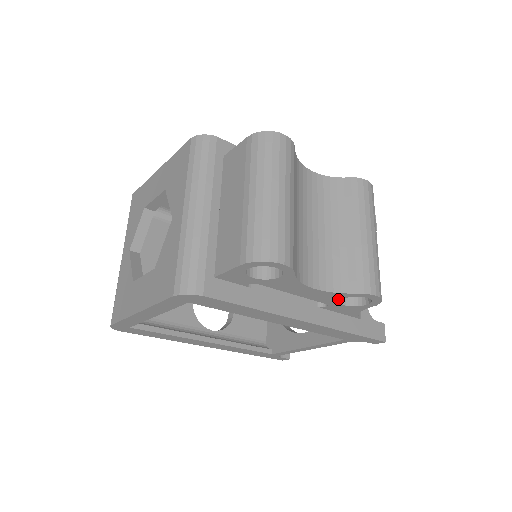
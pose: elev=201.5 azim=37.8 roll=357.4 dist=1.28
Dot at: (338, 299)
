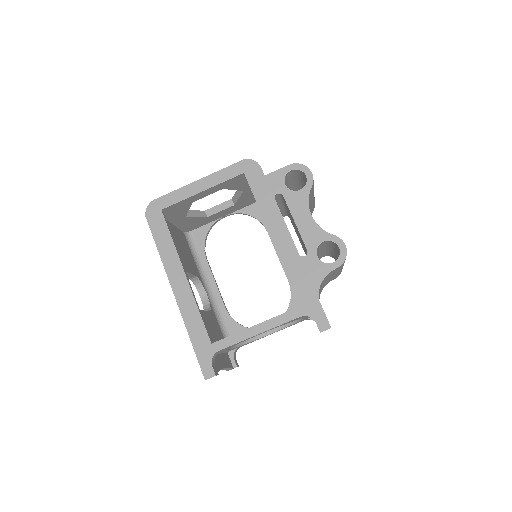
Dot at: (319, 243)
